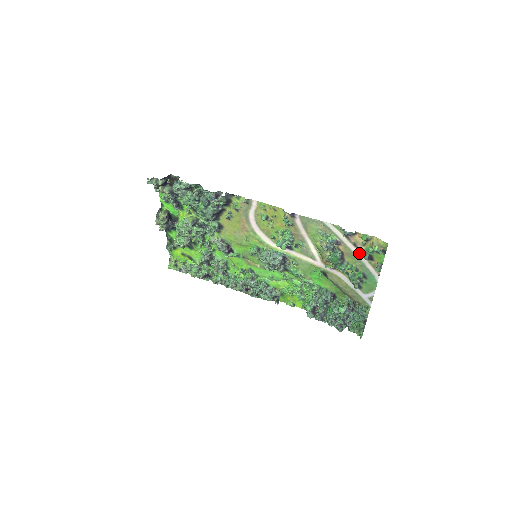
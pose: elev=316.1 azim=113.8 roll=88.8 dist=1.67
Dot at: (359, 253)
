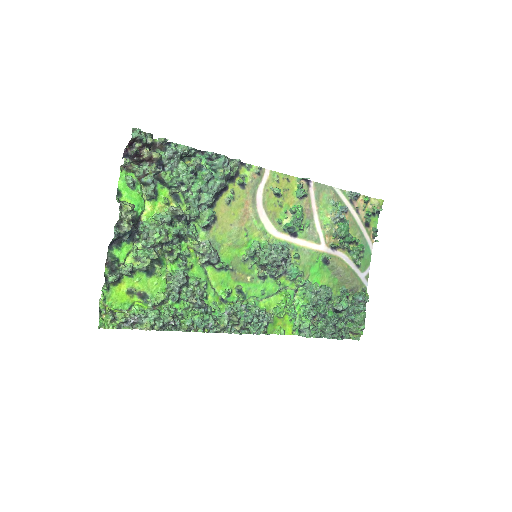
Dot at: (360, 220)
